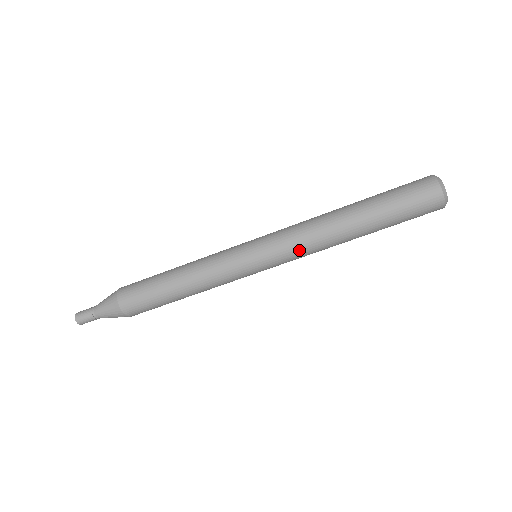
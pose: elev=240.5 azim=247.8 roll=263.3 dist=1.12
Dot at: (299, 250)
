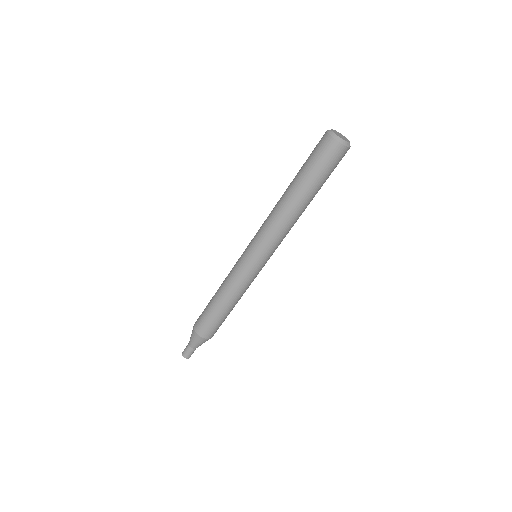
Dot at: (281, 239)
